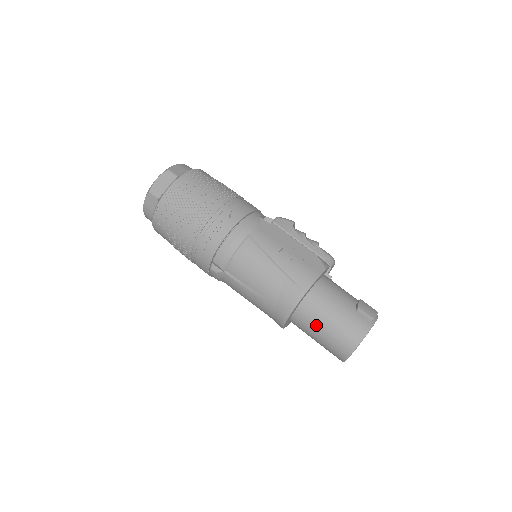
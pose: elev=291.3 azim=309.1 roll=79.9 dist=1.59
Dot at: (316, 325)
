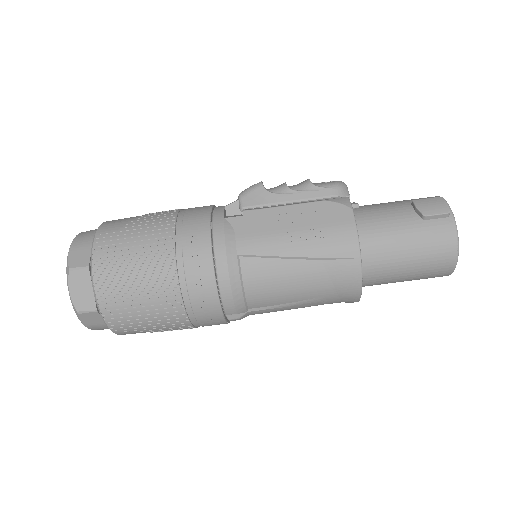
Dot at: (395, 274)
